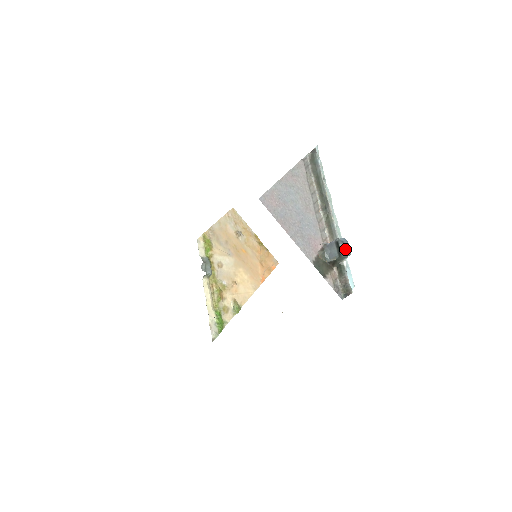
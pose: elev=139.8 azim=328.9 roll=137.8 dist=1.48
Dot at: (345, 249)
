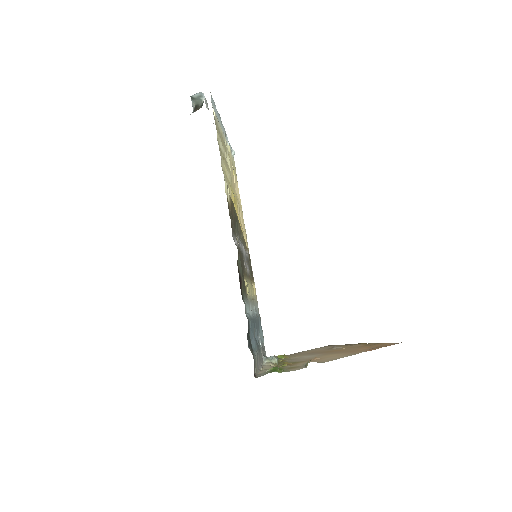
Dot at: (195, 95)
